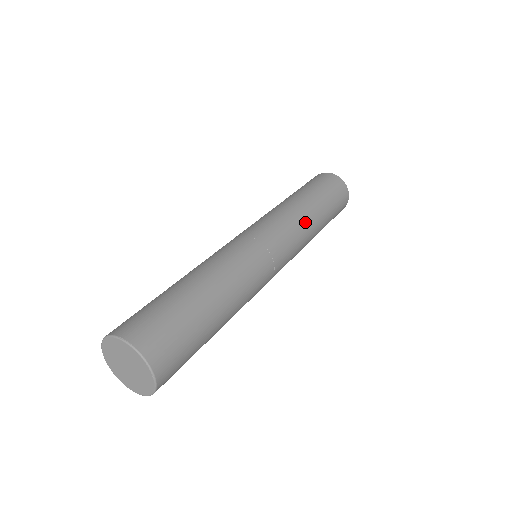
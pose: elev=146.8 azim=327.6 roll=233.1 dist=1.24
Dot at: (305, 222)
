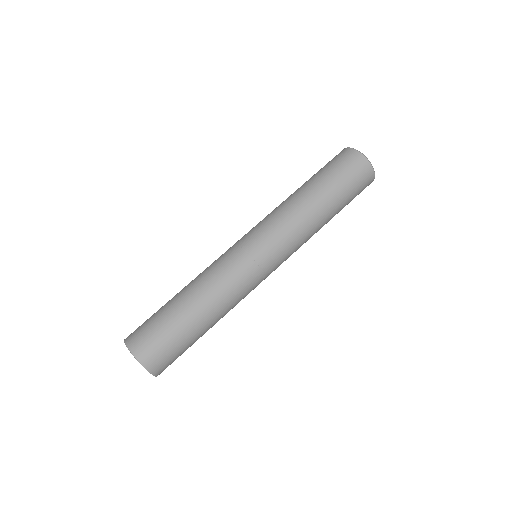
Dot at: (305, 225)
